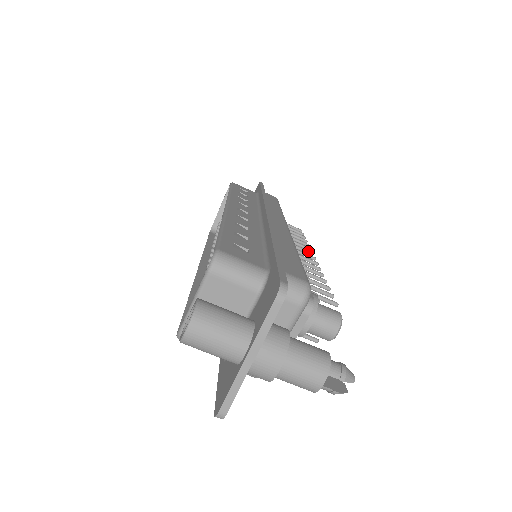
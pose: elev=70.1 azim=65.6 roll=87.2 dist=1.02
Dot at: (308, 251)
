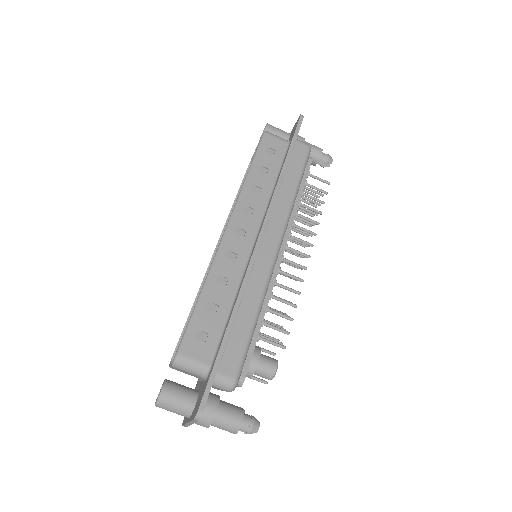
Dot at: (308, 244)
